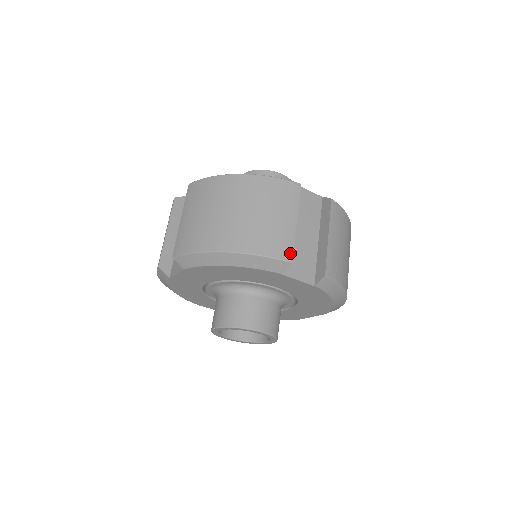
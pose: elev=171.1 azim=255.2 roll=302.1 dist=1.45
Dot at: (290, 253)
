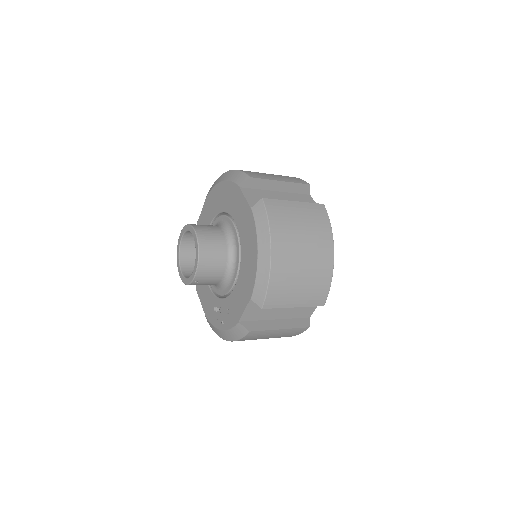
Dot at: (256, 177)
